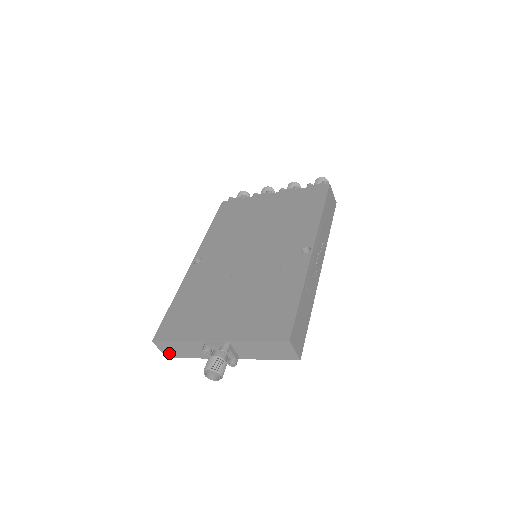
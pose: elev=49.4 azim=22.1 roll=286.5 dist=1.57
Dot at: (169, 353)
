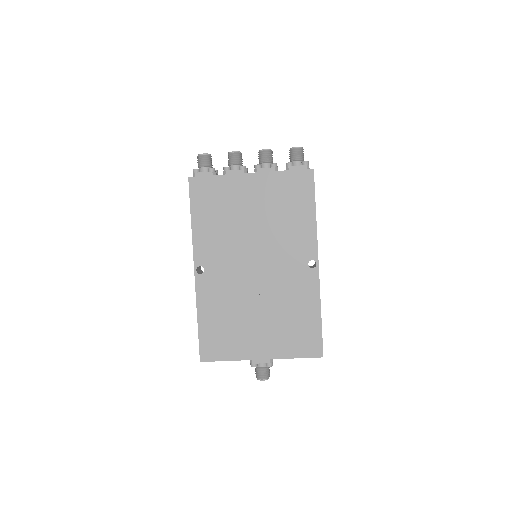
Dot at: occluded
